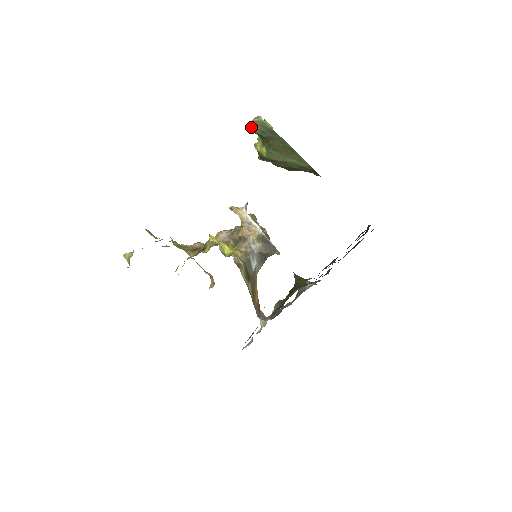
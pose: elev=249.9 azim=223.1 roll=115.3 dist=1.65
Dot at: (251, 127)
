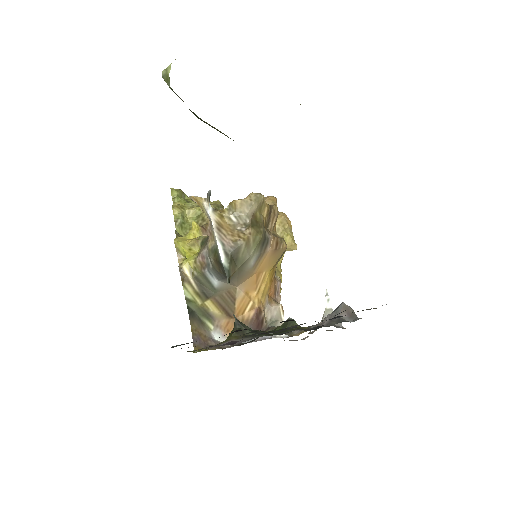
Dot at: occluded
